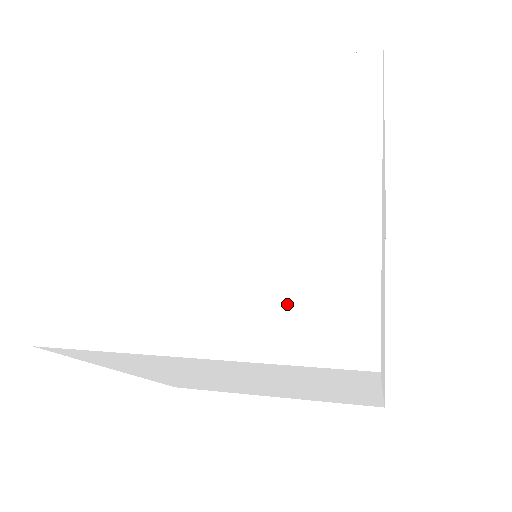
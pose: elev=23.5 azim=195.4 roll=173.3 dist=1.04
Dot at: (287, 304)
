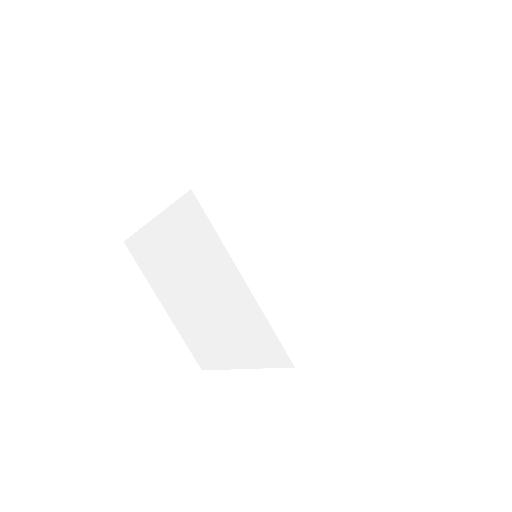
Dot at: occluded
